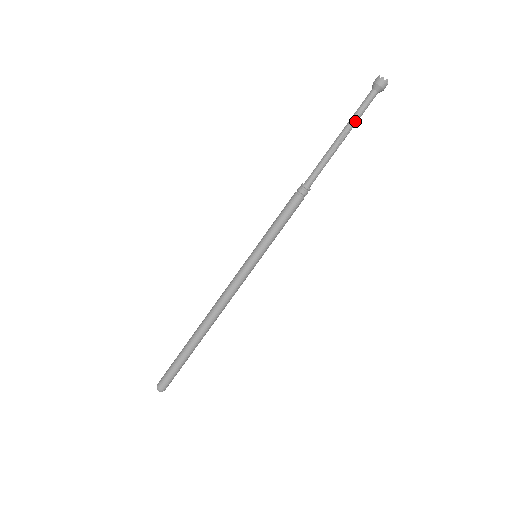
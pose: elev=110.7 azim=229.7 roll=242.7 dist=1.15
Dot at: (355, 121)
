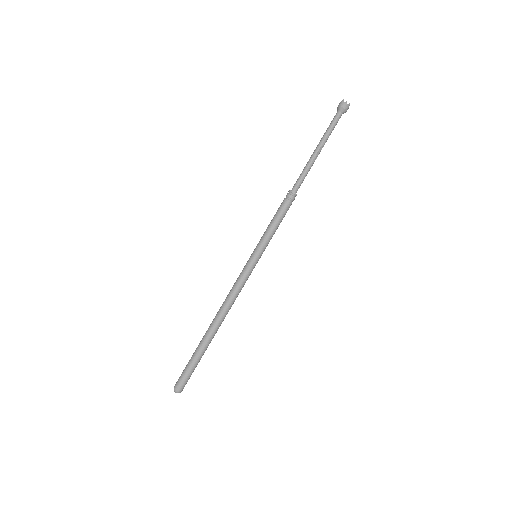
Dot at: (328, 137)
